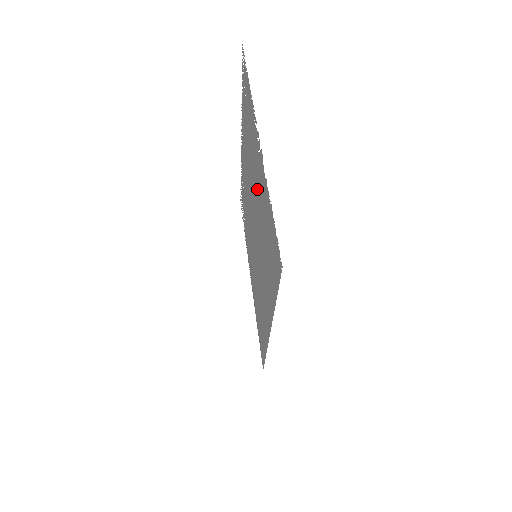
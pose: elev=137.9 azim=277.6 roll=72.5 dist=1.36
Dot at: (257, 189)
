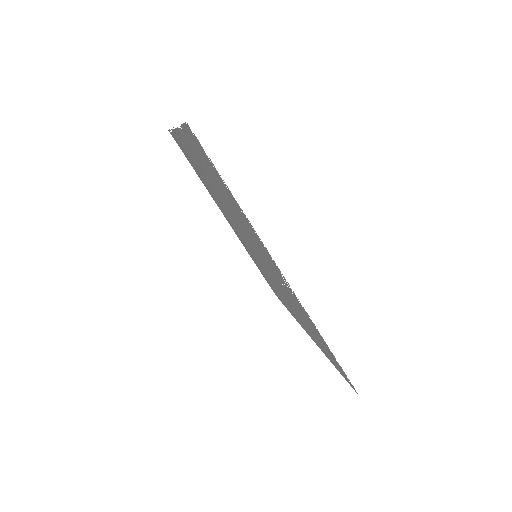
Dot at: (270, 266)
